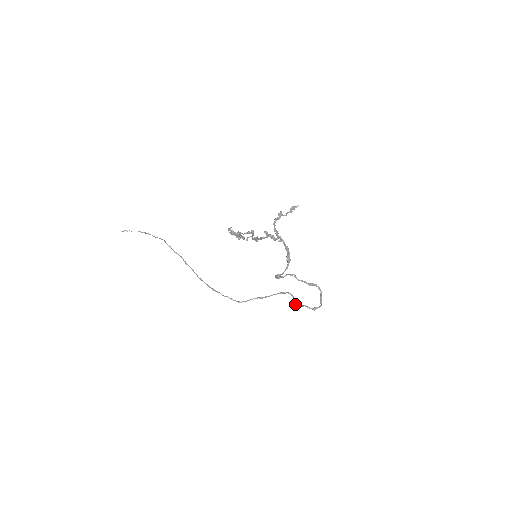
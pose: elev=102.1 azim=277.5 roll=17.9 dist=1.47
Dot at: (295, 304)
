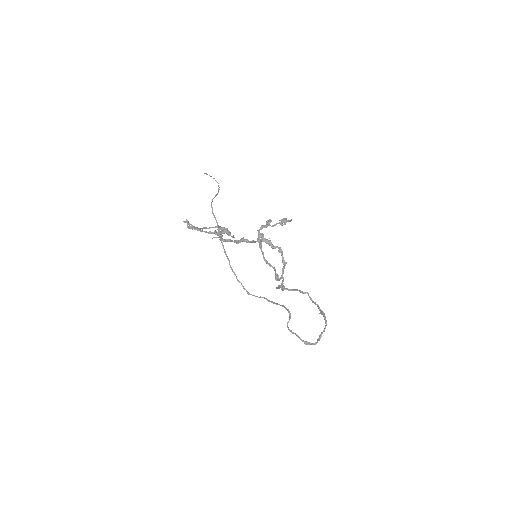
Dot at: (287, 327)
